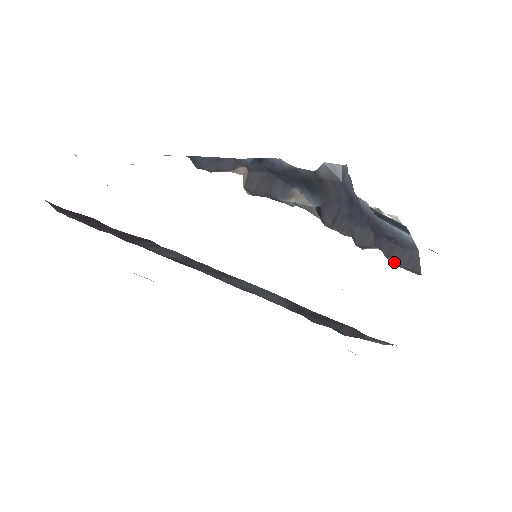
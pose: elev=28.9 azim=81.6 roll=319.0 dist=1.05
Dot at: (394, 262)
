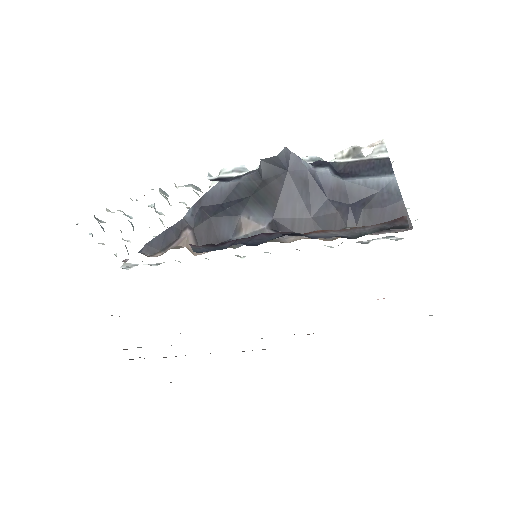
Dot at: occluded
